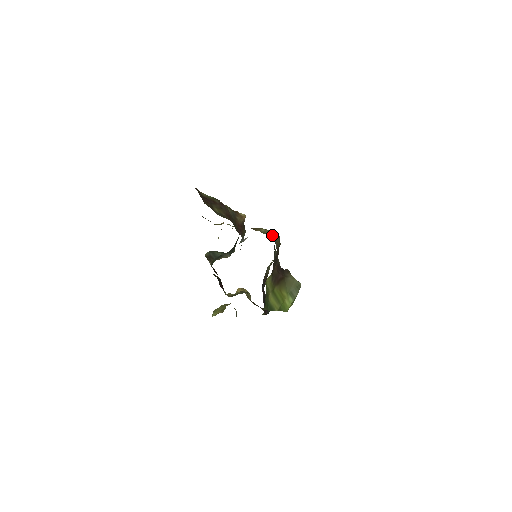
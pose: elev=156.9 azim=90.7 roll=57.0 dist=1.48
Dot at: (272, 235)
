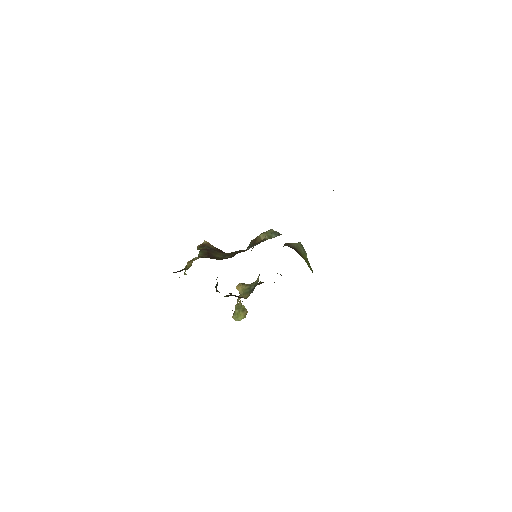
Dot at: (275, 233)
